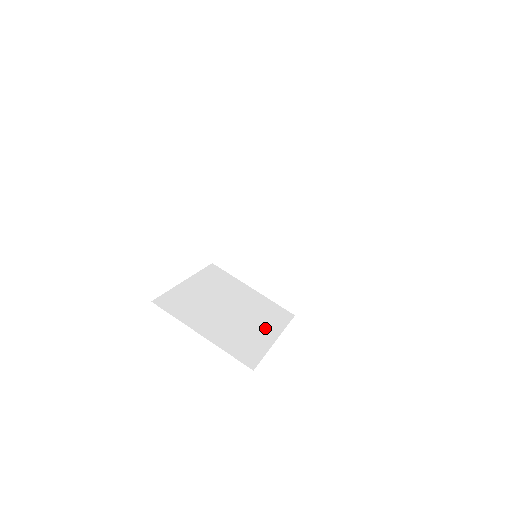
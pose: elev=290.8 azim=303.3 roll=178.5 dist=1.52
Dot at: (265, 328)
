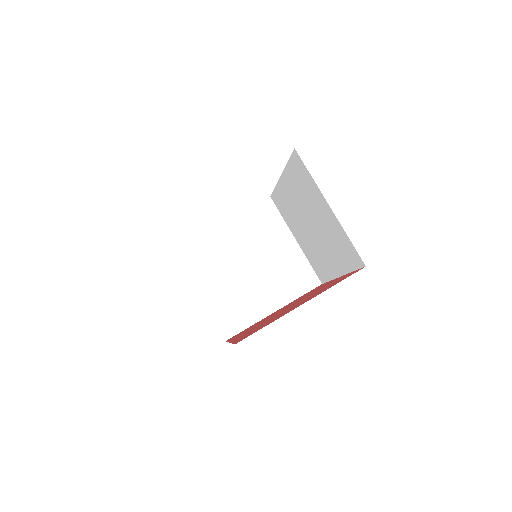
Dot at: (272, 296)
